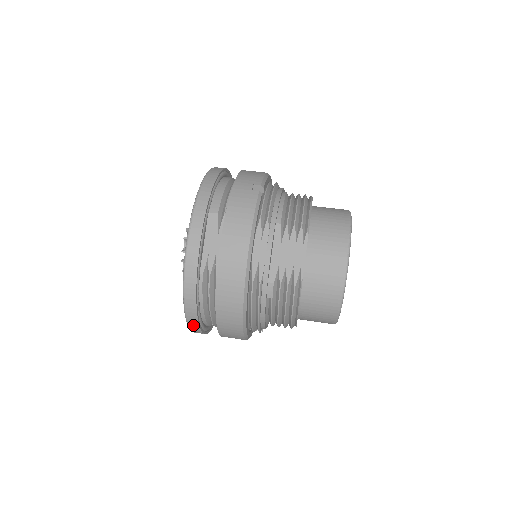
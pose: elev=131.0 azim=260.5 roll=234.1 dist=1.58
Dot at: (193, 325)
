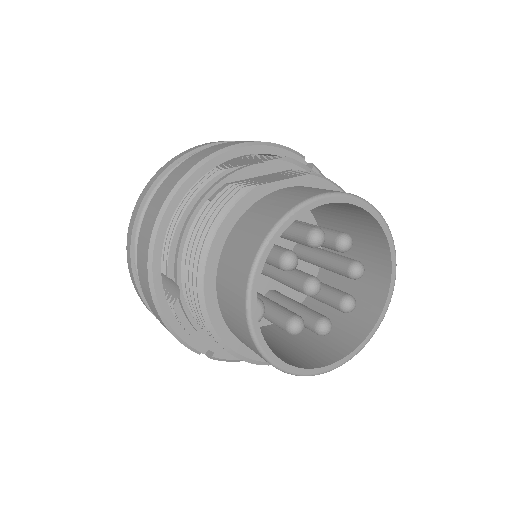
Dot at: (133, 218)
